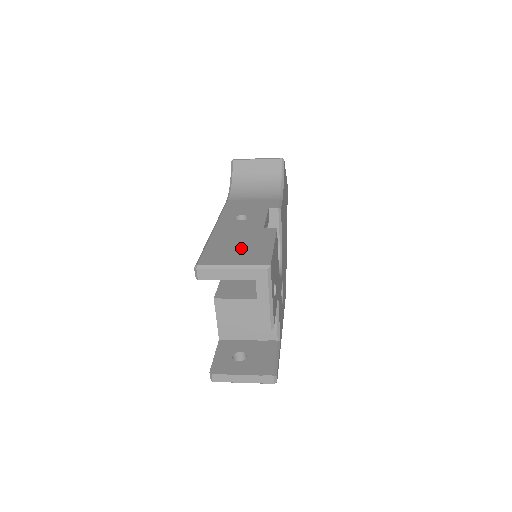
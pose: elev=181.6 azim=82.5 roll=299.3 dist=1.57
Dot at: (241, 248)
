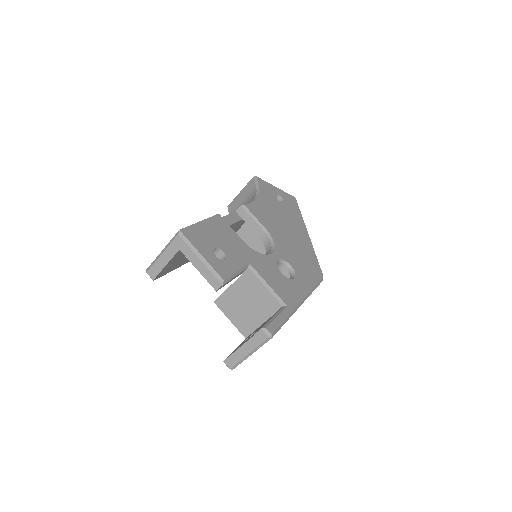
Dot at: occluded
